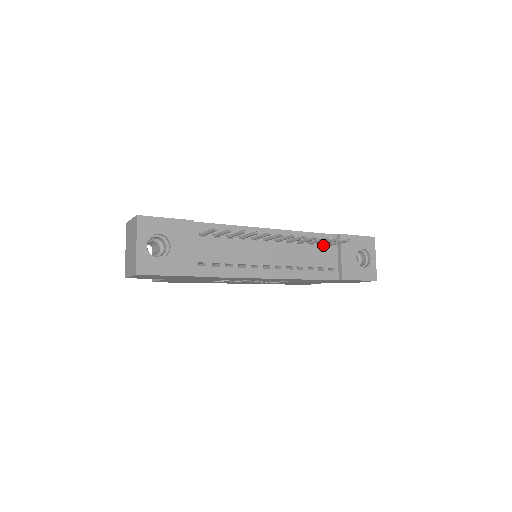
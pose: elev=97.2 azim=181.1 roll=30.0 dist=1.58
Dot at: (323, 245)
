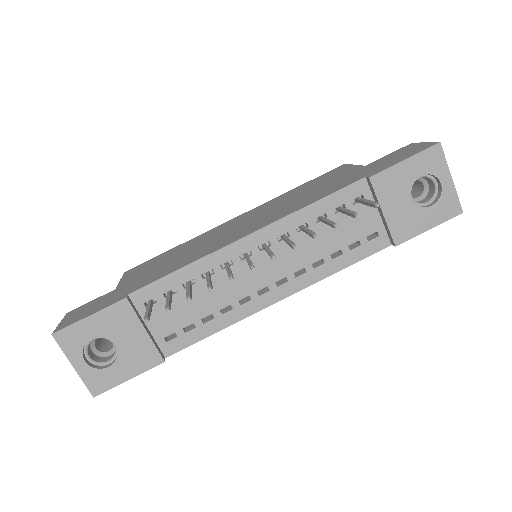
Dot at: occluded
